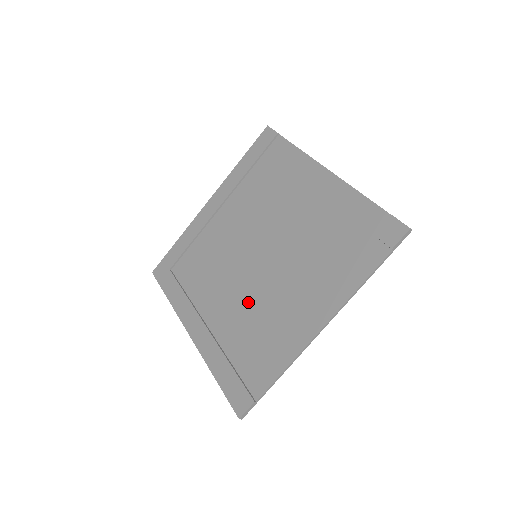
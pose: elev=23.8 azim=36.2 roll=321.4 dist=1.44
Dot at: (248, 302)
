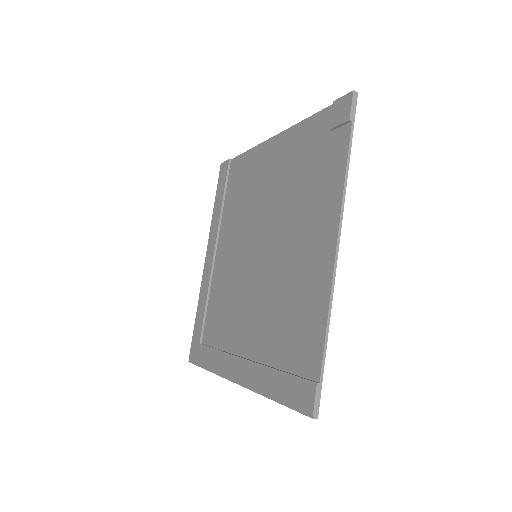
Dot at: (267, 298)
